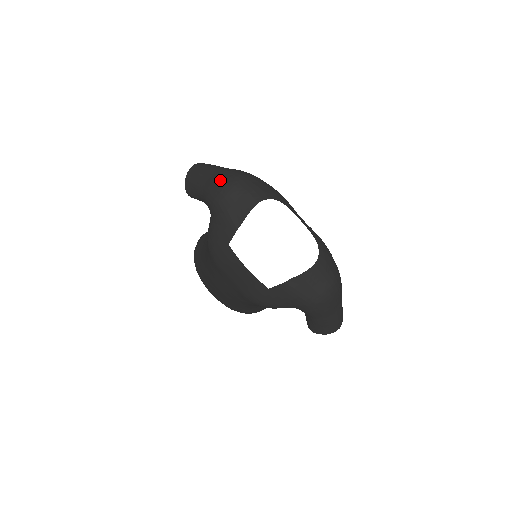
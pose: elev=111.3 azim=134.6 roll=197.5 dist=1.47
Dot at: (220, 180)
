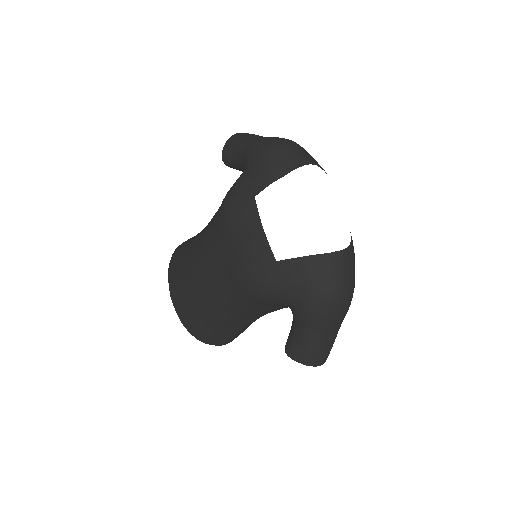
Dot at: (274, 137)
